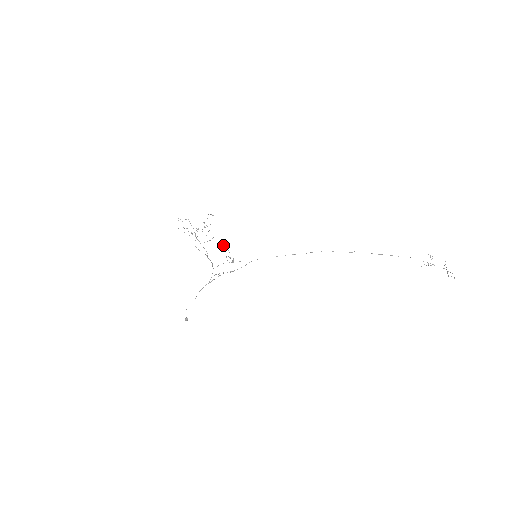
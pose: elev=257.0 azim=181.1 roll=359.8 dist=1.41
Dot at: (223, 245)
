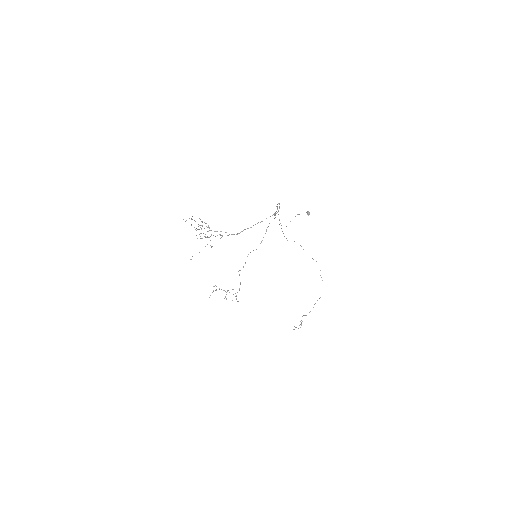
Dot at: occluded
